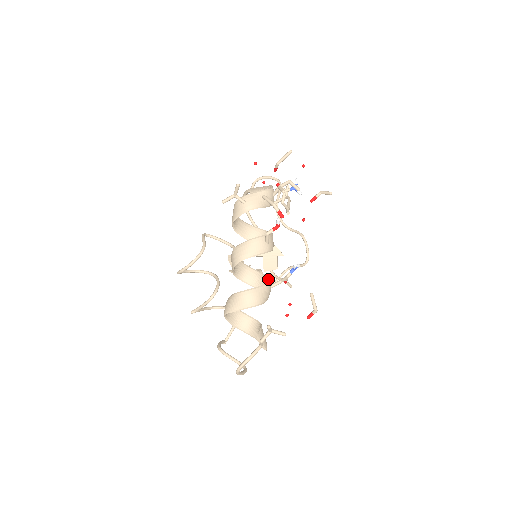
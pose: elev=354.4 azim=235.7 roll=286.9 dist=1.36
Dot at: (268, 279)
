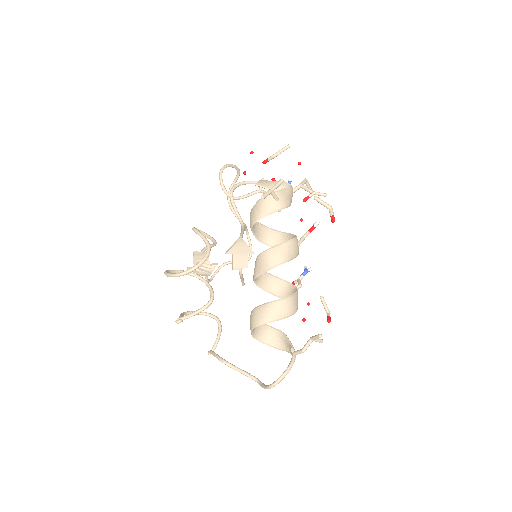
Dot at: (287, 283)
